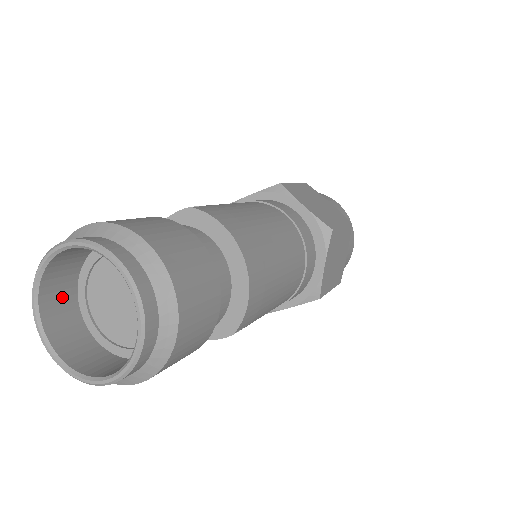
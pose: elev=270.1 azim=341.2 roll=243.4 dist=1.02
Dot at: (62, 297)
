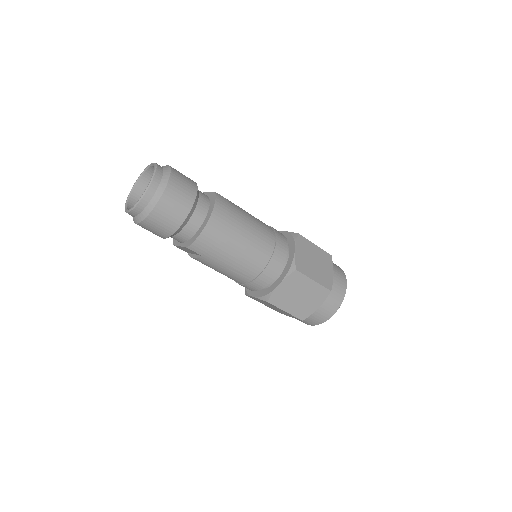
Dot at: occluded
